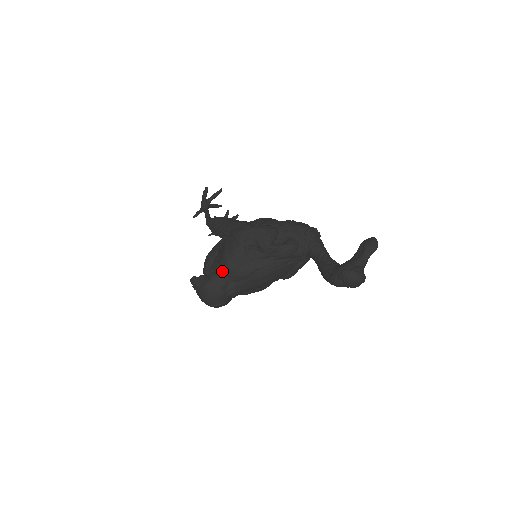
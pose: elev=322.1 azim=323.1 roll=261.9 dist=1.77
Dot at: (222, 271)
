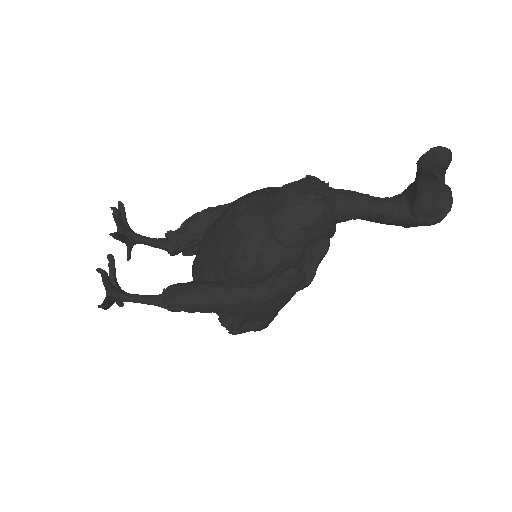
Dot at: occluded
